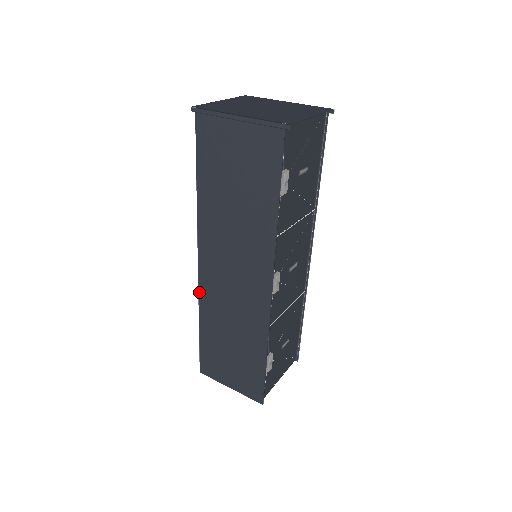
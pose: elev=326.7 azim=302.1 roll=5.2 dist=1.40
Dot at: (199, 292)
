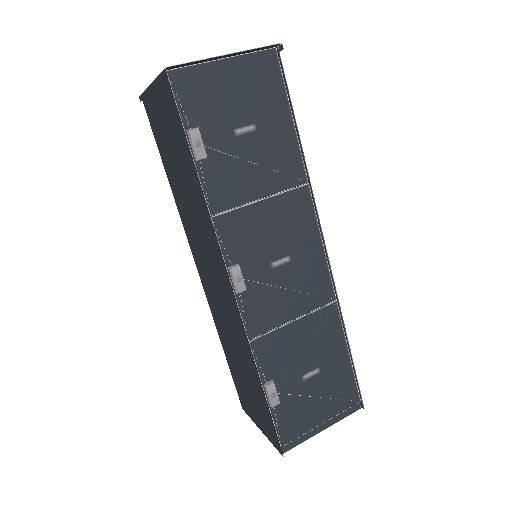
Dot at: (209, 305)
